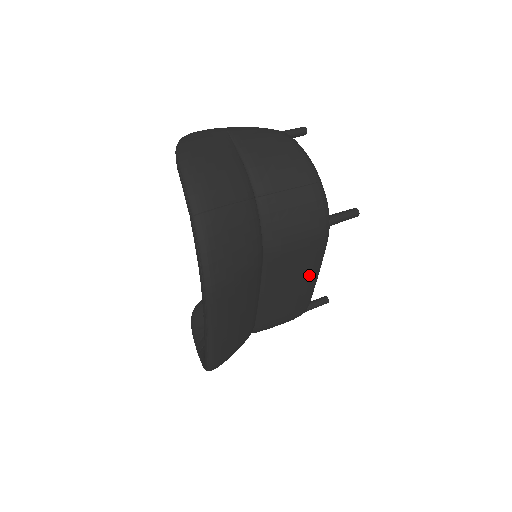
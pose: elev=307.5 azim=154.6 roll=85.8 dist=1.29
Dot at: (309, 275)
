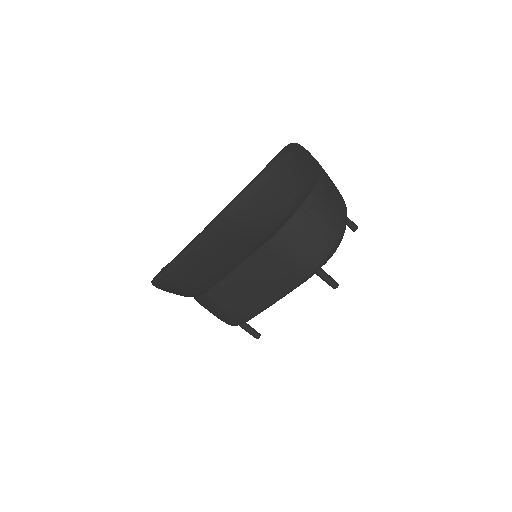
Dot at: (272, 292)
